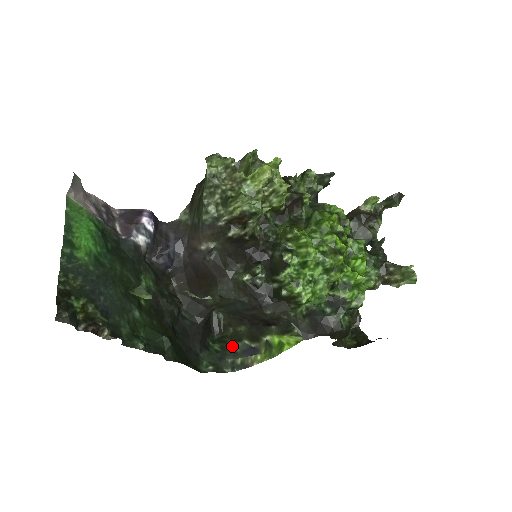
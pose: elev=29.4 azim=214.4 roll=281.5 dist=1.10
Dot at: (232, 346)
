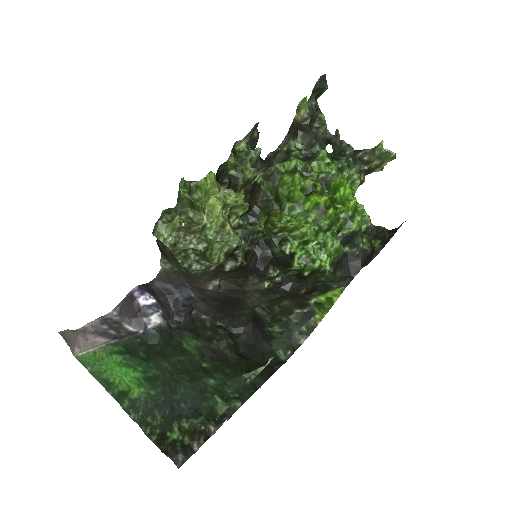
Dot at: (289, 320)
